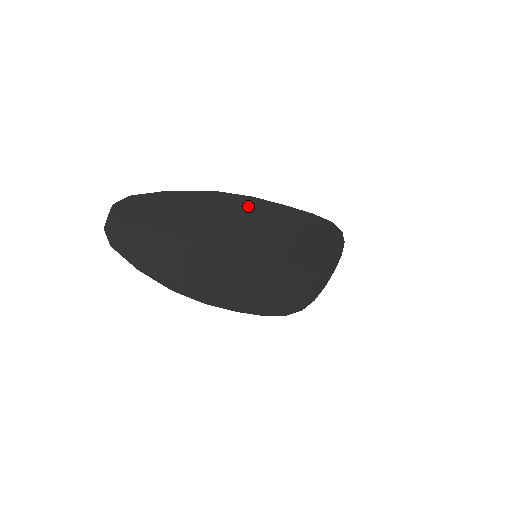
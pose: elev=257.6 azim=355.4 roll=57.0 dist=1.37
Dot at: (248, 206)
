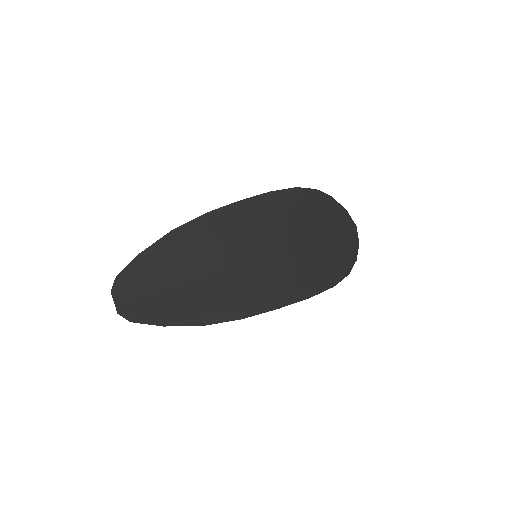
Dot at: (208, 222)
